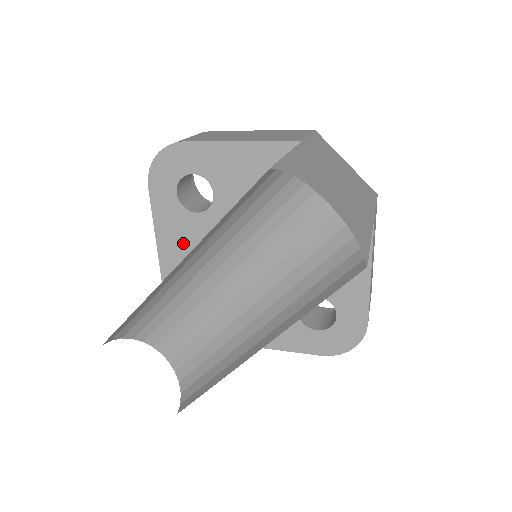
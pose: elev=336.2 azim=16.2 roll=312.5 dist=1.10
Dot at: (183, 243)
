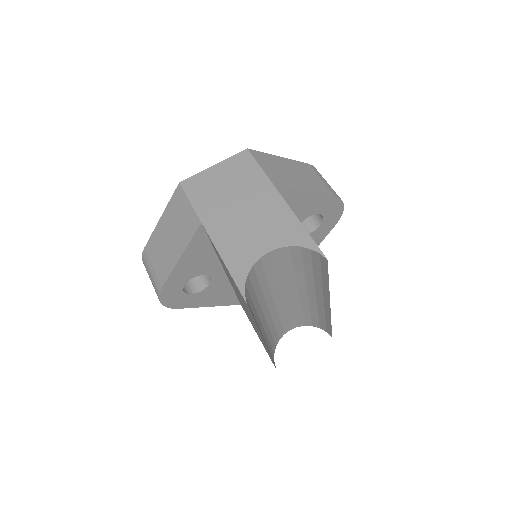
Dot at: (223, 293)
